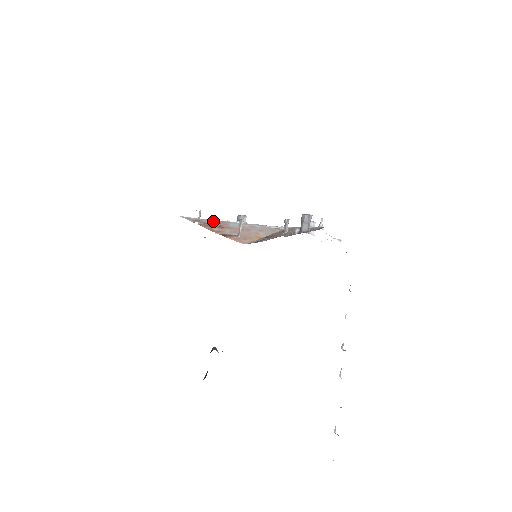
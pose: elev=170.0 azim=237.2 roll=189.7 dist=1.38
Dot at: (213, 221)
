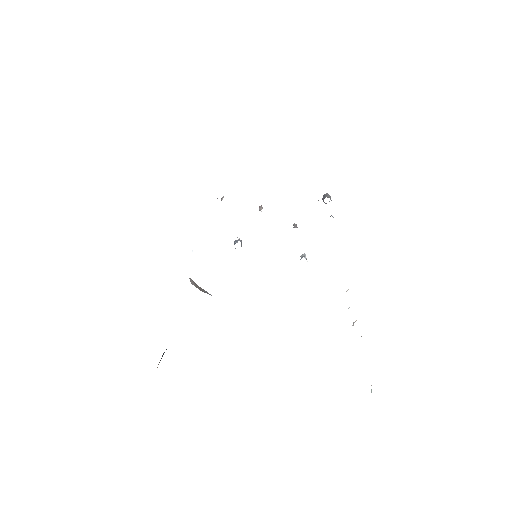
Dot at: occluded
